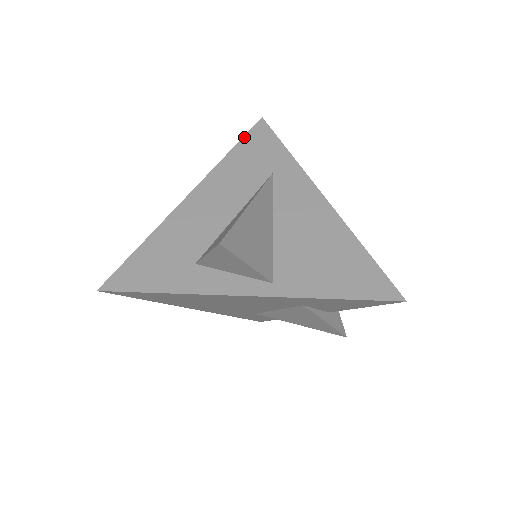
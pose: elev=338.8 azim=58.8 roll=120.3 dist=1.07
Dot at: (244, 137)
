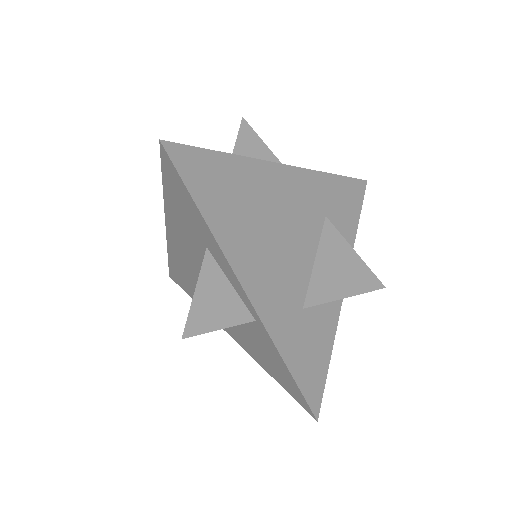
Dot at: (169, 264)
